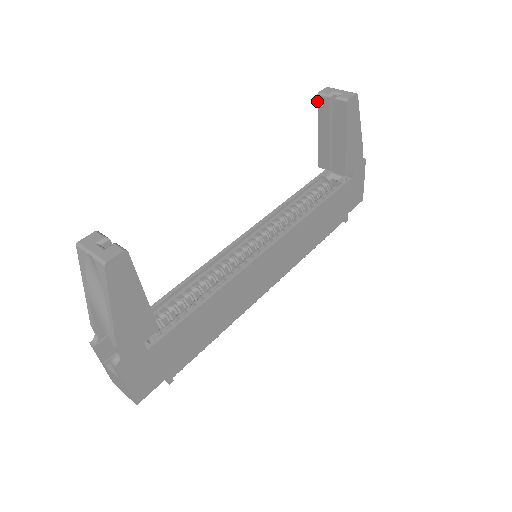
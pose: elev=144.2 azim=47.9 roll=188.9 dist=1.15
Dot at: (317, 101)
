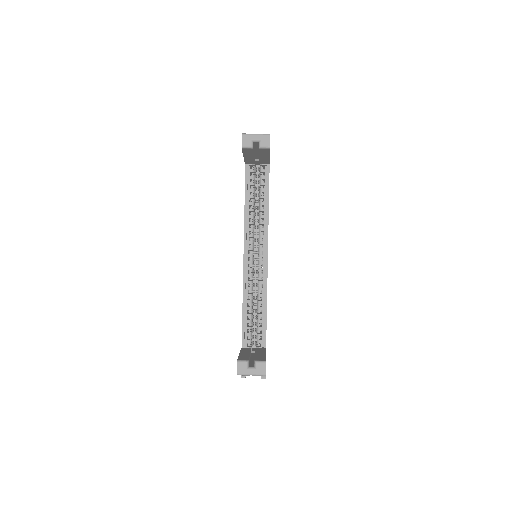
Dot at: (242, 150)
